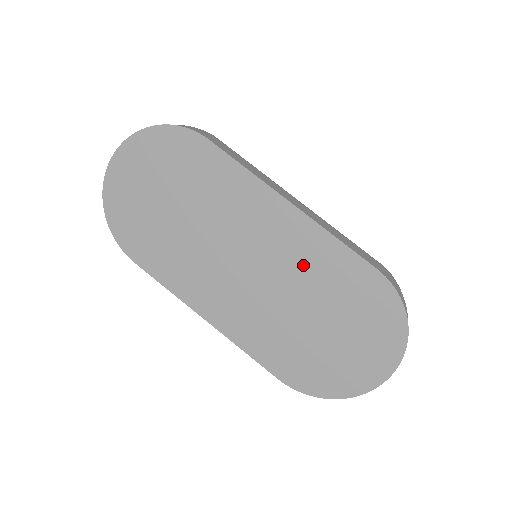
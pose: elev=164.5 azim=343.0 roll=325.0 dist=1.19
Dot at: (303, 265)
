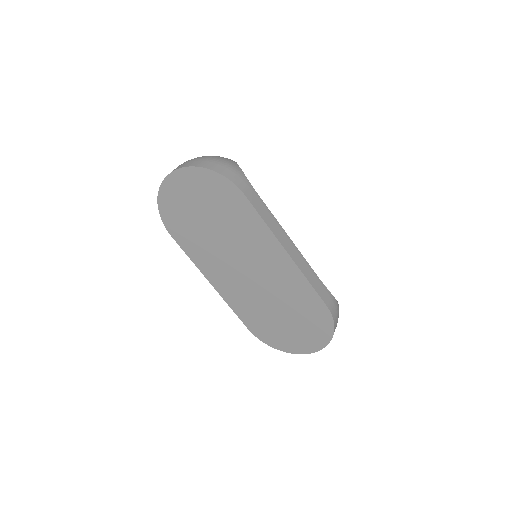
Dot at: (283, 285)
